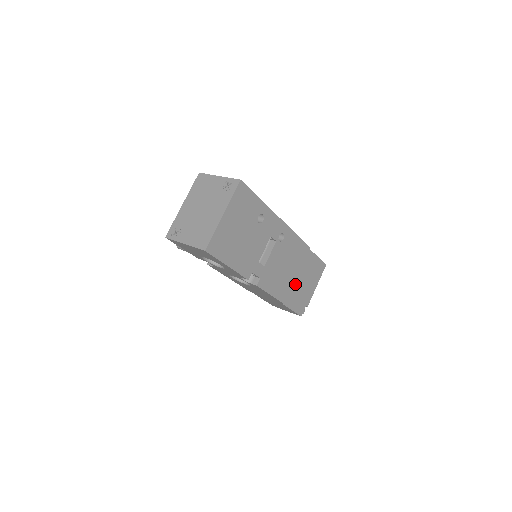
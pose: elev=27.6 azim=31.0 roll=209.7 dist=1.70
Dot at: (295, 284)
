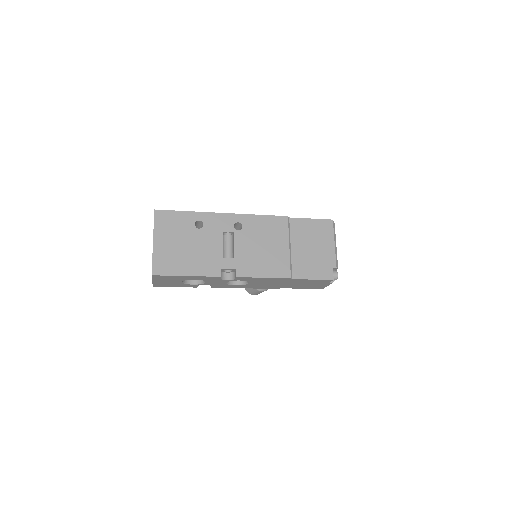
Dot at: (297, 255)
